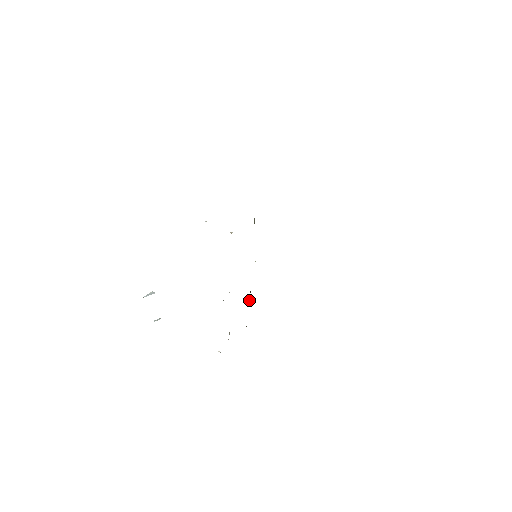
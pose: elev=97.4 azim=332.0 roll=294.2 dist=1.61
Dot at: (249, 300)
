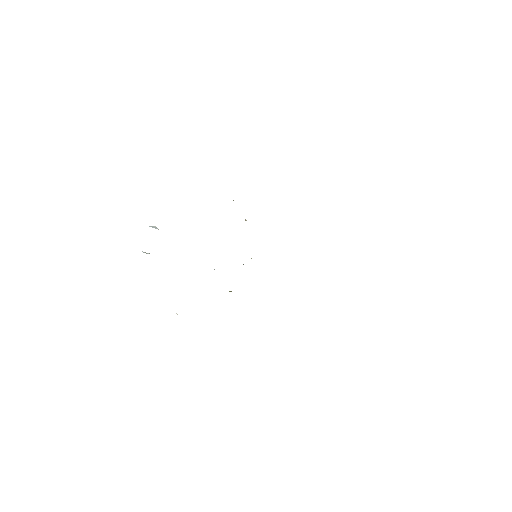
Dot at: occluded
